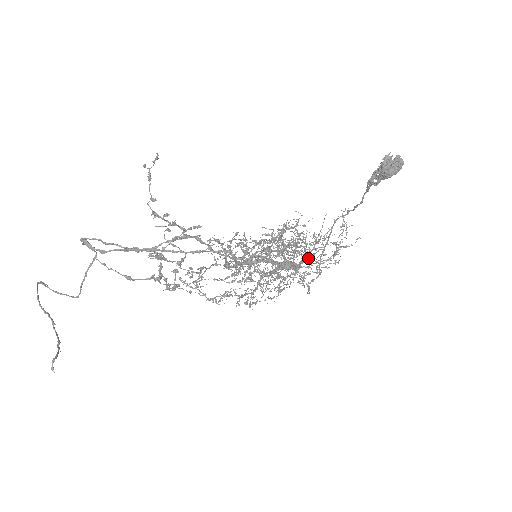
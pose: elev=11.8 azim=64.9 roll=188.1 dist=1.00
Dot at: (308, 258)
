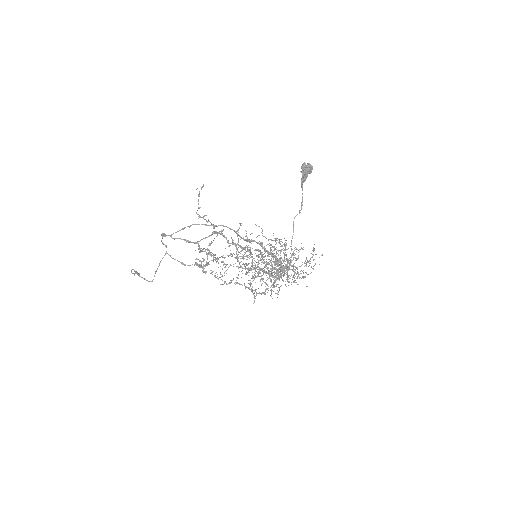
Dot at: occluded
